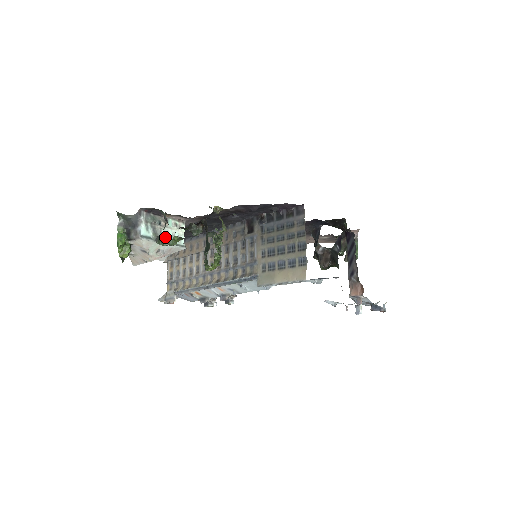
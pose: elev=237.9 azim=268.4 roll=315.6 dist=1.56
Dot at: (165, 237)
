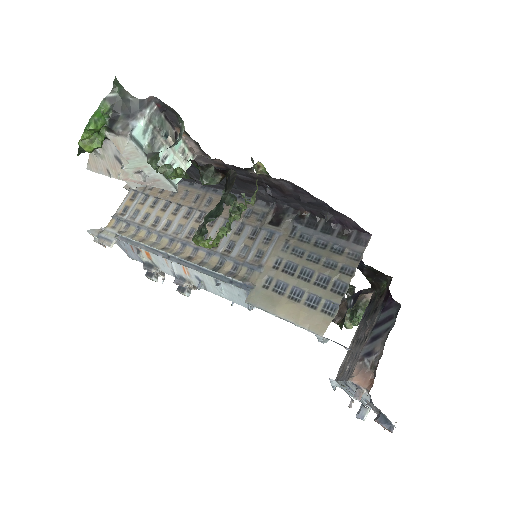
Dot at: (161, 159)
